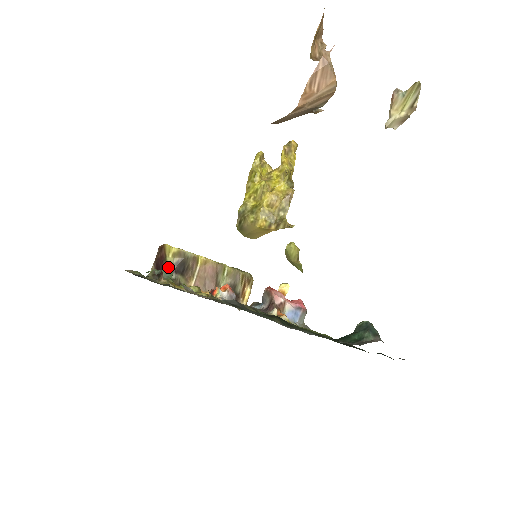
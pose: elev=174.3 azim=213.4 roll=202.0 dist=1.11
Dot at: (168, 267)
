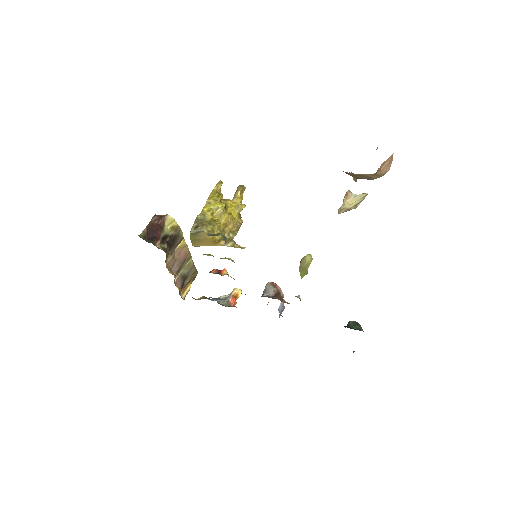
Dot at: (164, 236)
